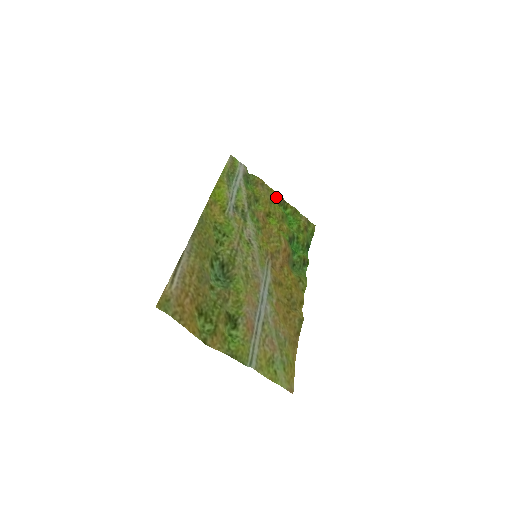
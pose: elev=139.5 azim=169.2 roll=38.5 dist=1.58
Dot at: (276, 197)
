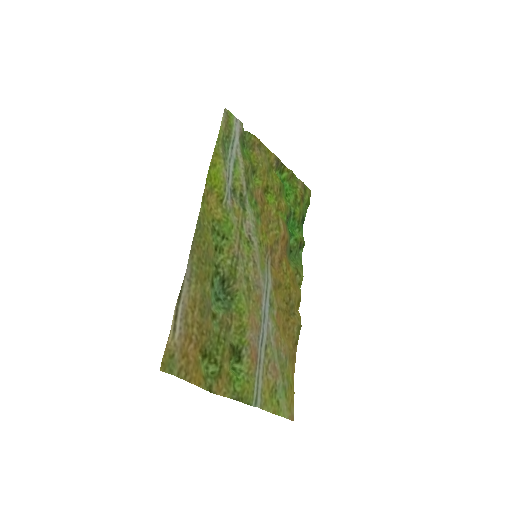
Dot at: (274, 161)
